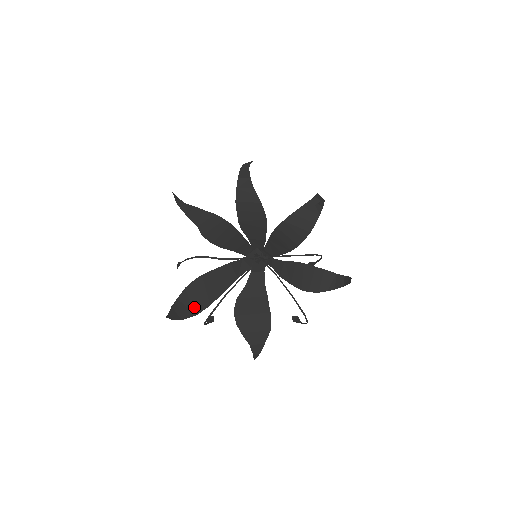
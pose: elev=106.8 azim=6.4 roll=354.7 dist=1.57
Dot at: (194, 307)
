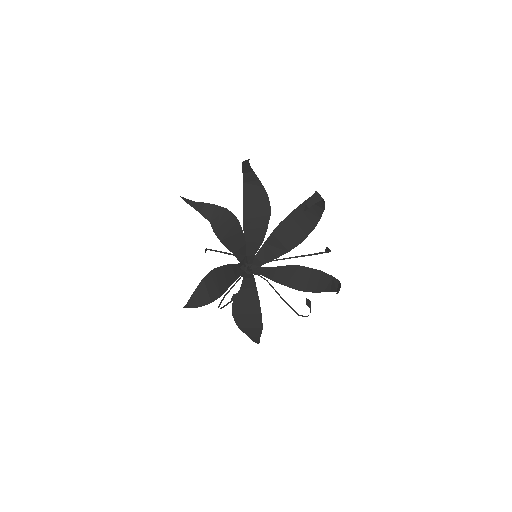
Dot at: (210, 296)
